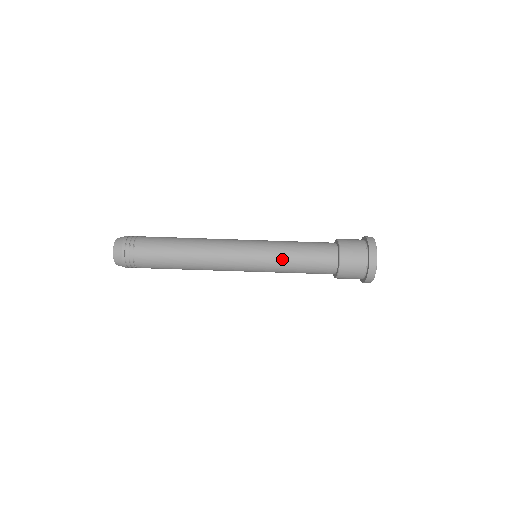
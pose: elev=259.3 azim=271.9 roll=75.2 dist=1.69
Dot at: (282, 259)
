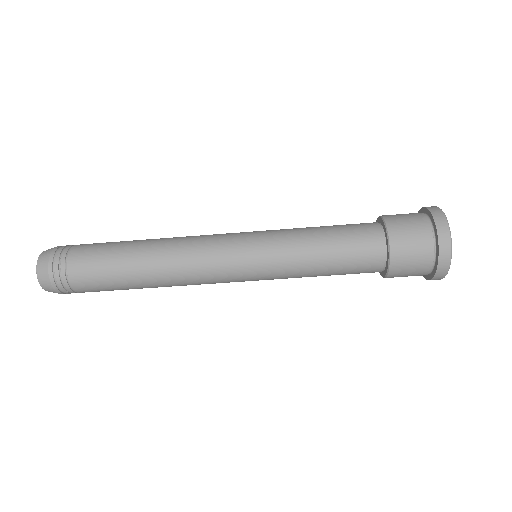
Dot at: occluded
